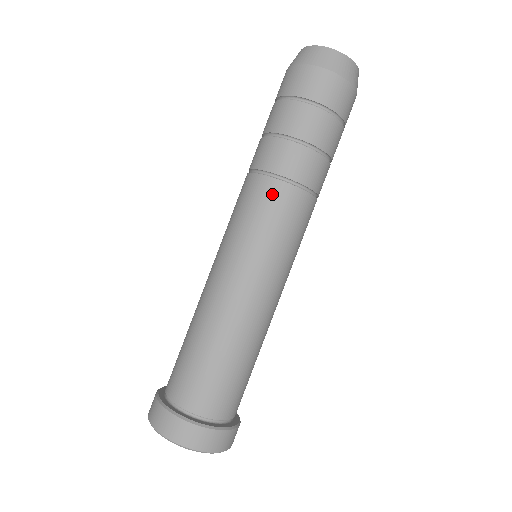
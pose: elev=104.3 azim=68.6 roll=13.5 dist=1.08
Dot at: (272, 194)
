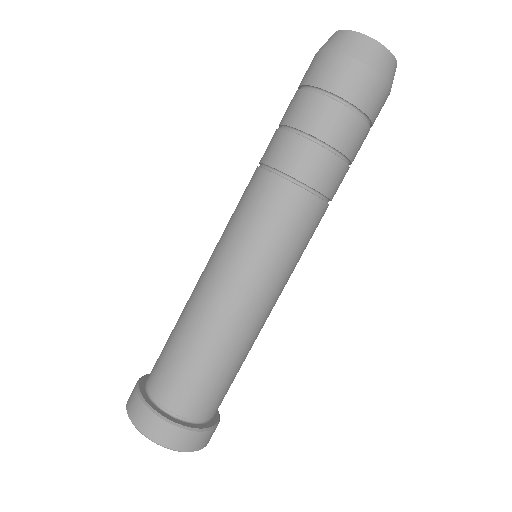
Dot at: (291, 202)
